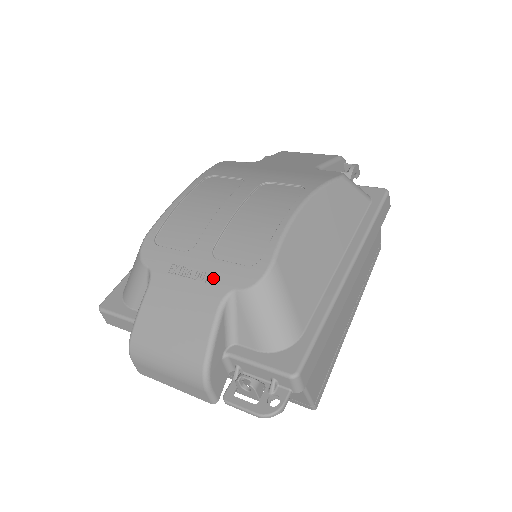
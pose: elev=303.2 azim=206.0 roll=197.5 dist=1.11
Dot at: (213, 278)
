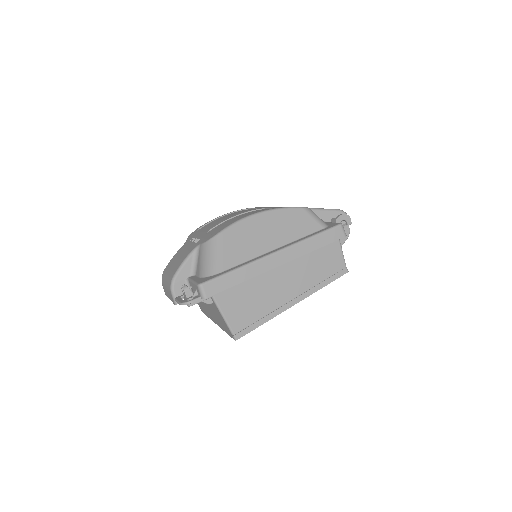
Dot at: (199, 240)
